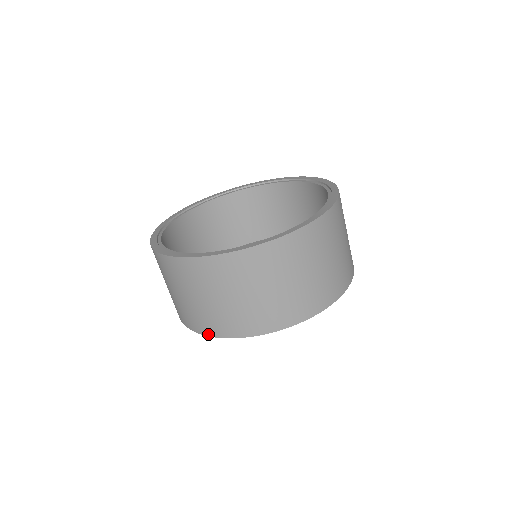
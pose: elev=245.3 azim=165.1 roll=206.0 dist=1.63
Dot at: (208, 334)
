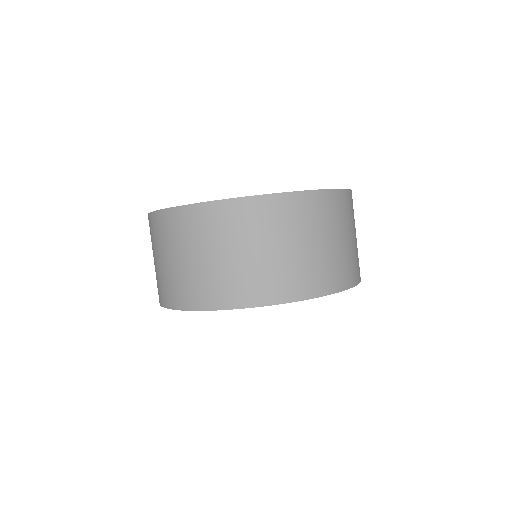
Dot at: (298, 298)
